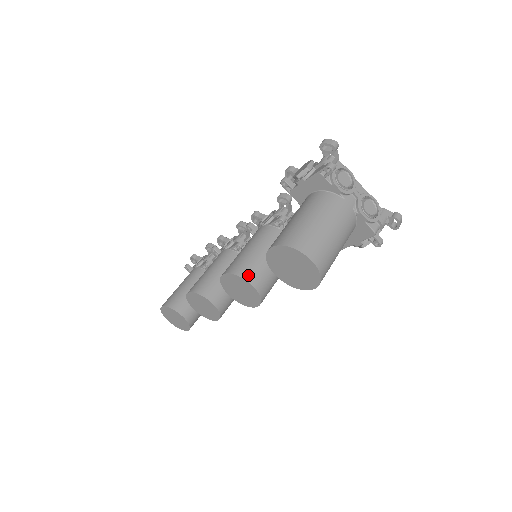
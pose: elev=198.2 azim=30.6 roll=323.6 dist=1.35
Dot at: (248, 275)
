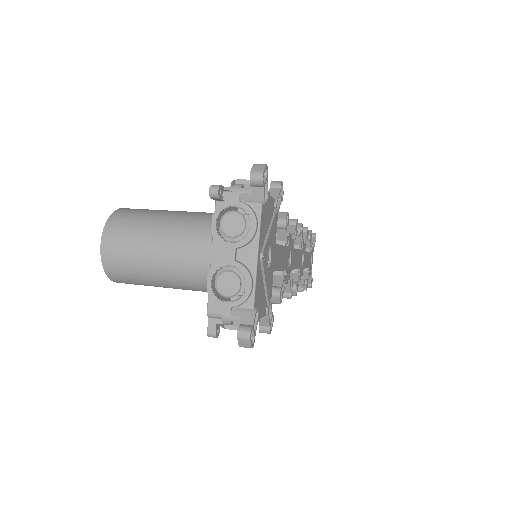
Dot at: occluded
